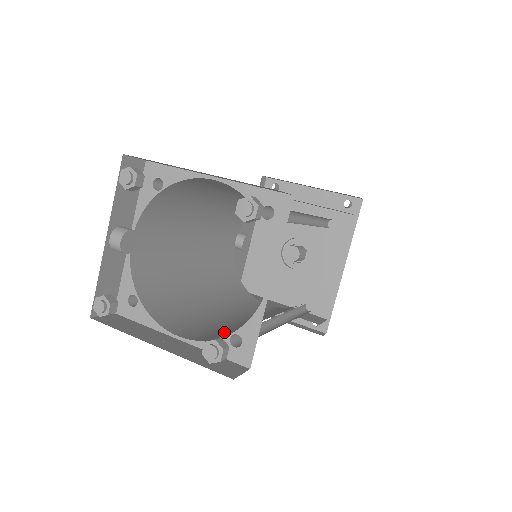
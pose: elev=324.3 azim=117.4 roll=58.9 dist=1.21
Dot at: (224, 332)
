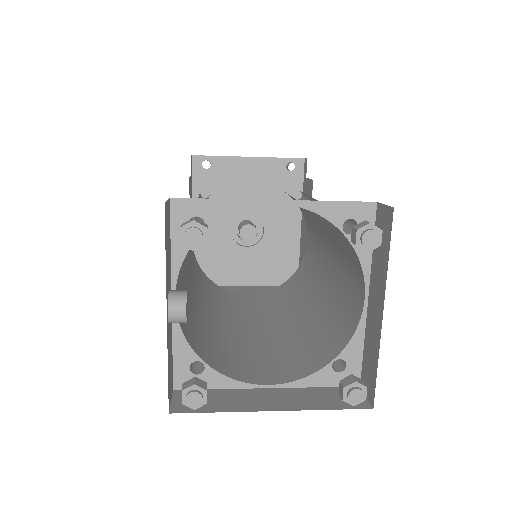
Dot at: (292, 356)
